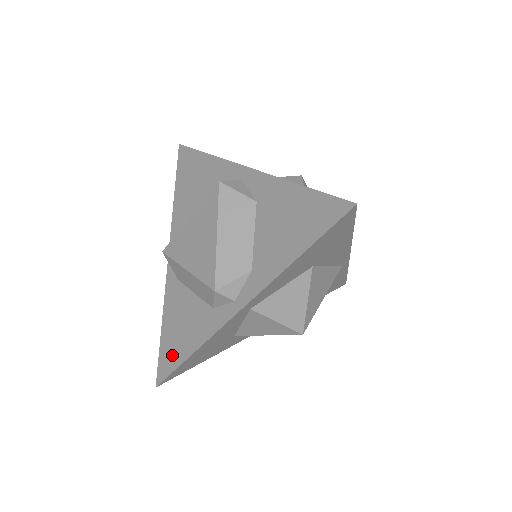
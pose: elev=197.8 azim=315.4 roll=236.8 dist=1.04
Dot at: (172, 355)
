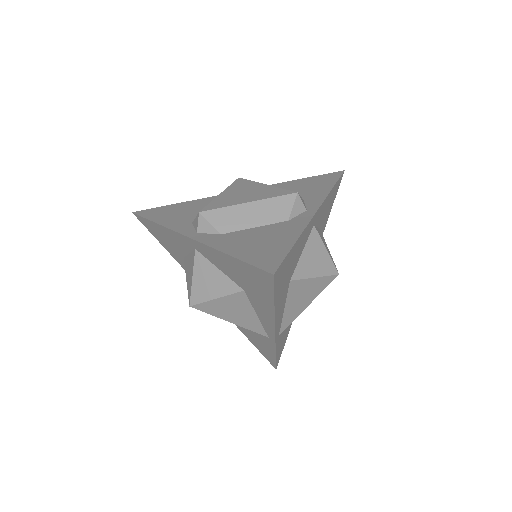
Dot at: (271, 252)
